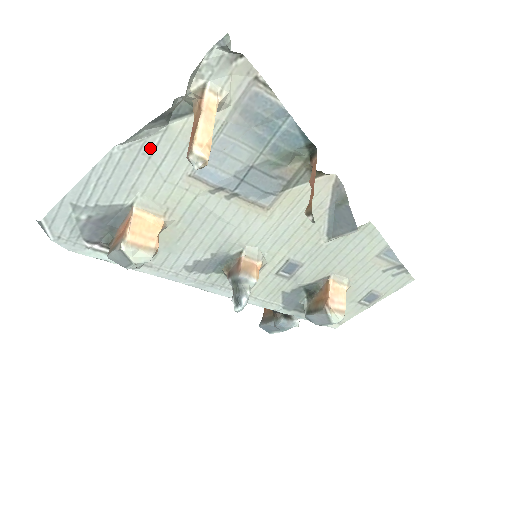
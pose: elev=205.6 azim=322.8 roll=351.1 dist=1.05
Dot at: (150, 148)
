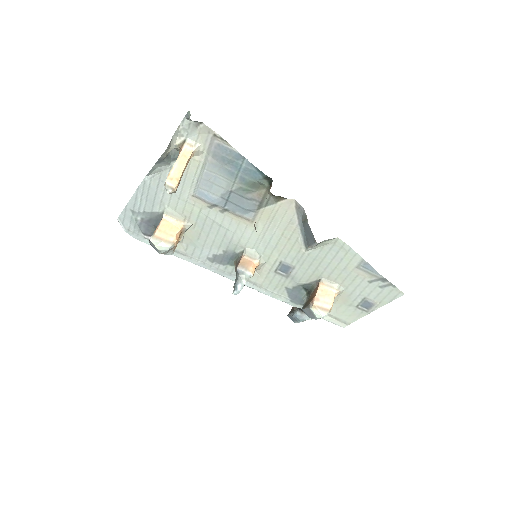
Dot at: (165, 178)
